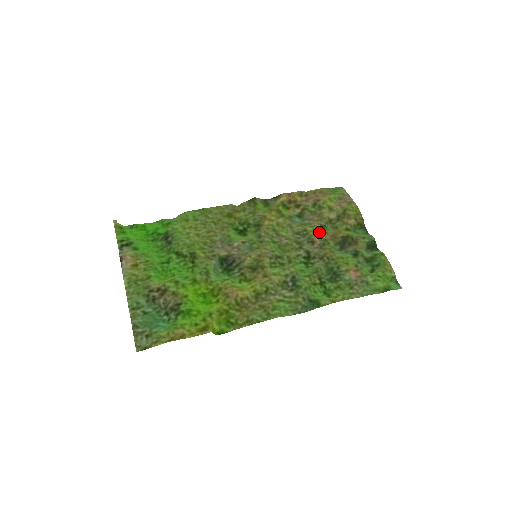
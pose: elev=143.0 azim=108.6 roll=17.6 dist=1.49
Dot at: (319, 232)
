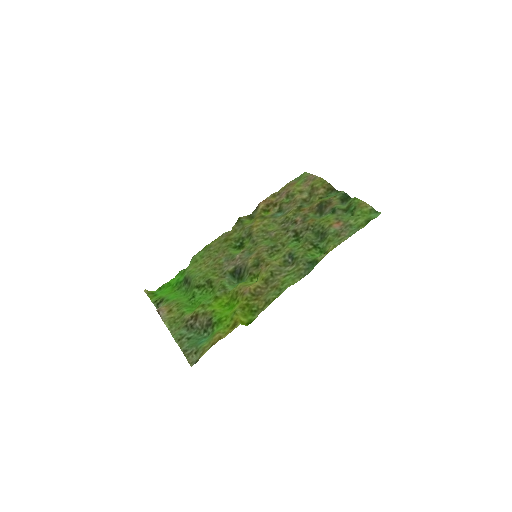
Dot at: (298, 212)
